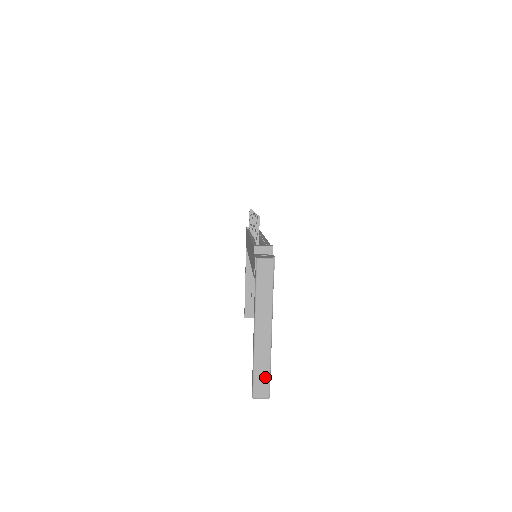
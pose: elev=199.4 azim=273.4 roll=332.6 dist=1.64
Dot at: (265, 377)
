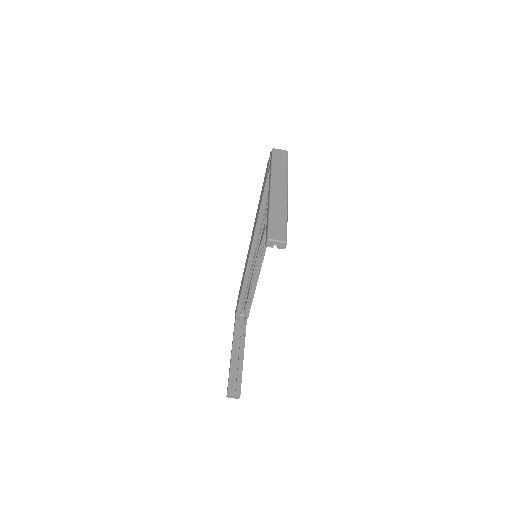
Dot at: (282, 223)
